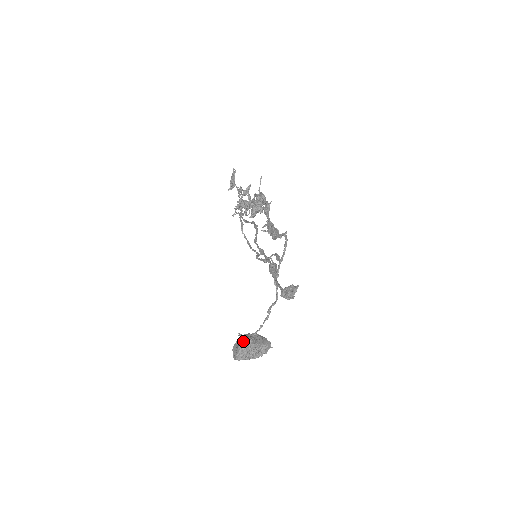
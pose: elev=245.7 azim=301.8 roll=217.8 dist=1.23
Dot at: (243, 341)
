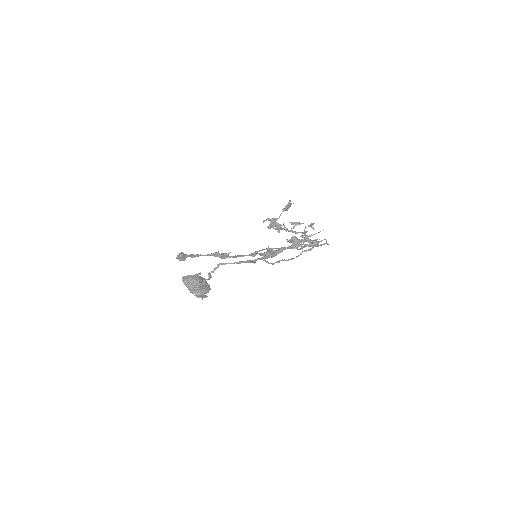
Dot at: (194, 276)
